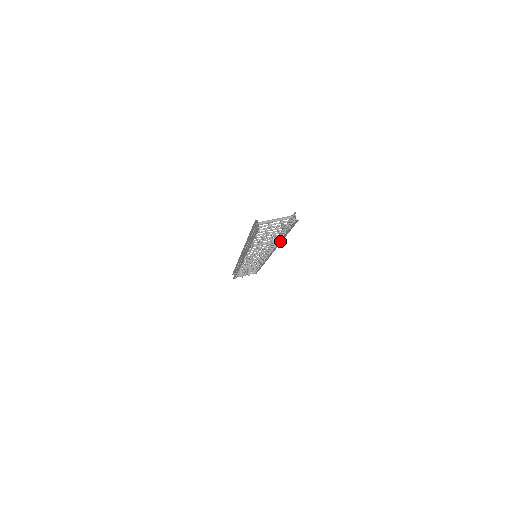
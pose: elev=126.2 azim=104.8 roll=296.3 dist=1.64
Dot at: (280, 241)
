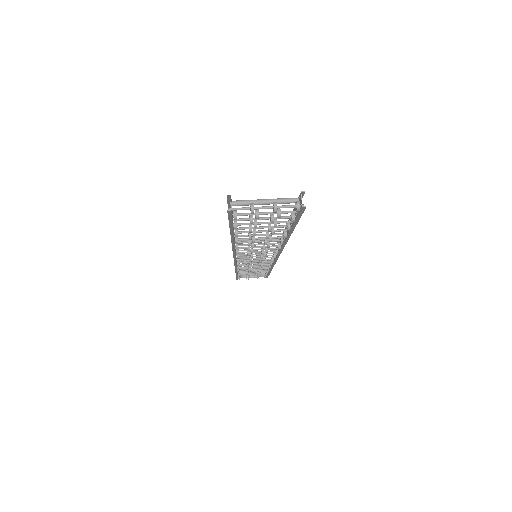
Dot at: (285, 240)
